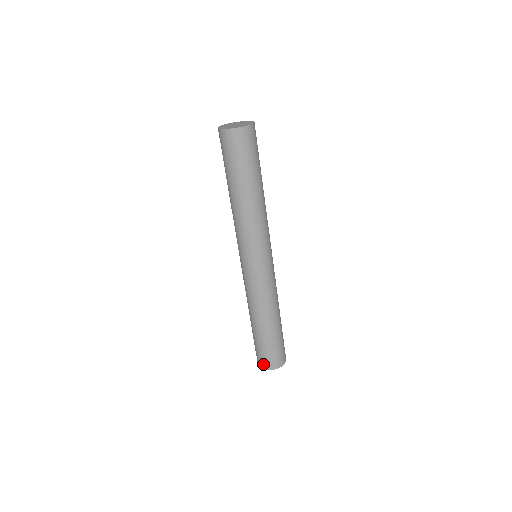
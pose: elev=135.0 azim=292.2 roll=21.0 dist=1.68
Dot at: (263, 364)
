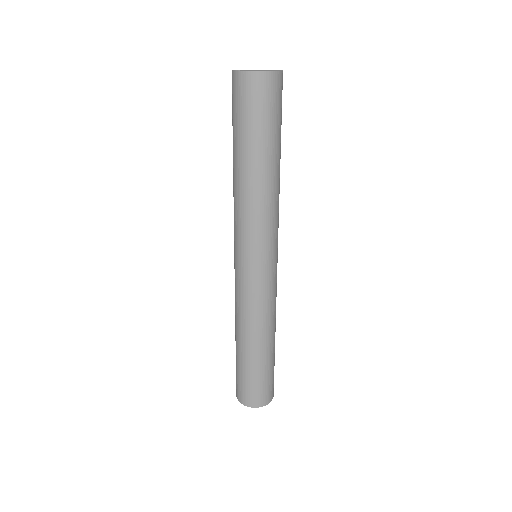
Dot at: (240, 396)
